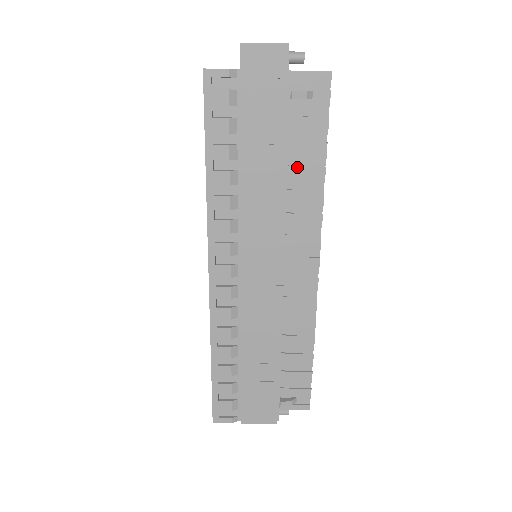
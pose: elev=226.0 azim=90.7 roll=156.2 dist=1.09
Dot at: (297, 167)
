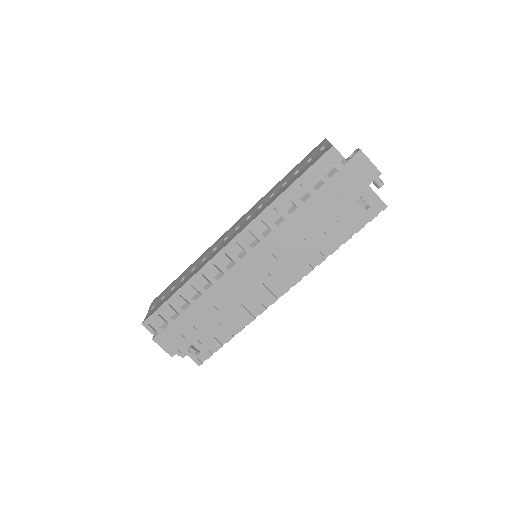
Dot at: (326, 234)
